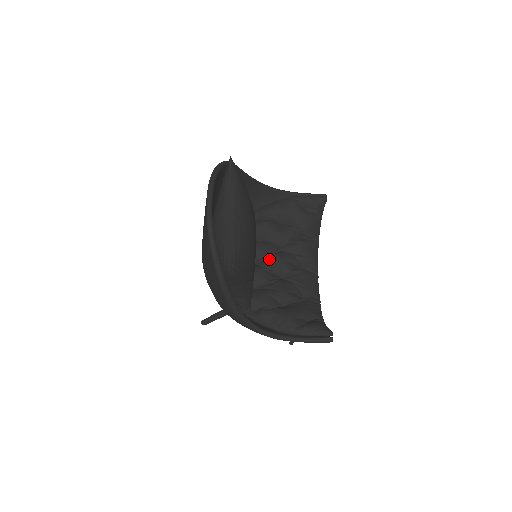
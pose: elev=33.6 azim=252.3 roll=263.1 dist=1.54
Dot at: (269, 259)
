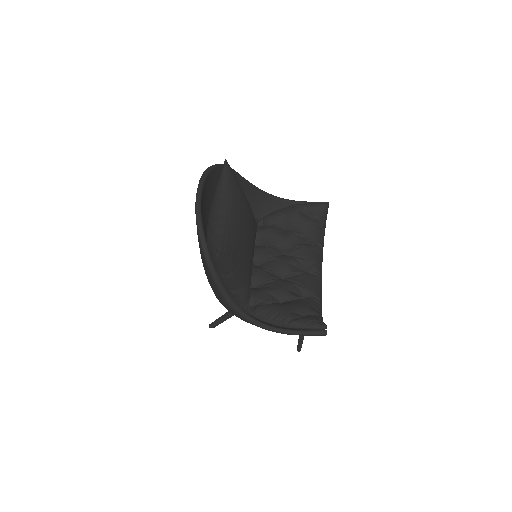
Dot at: (271, 261)
